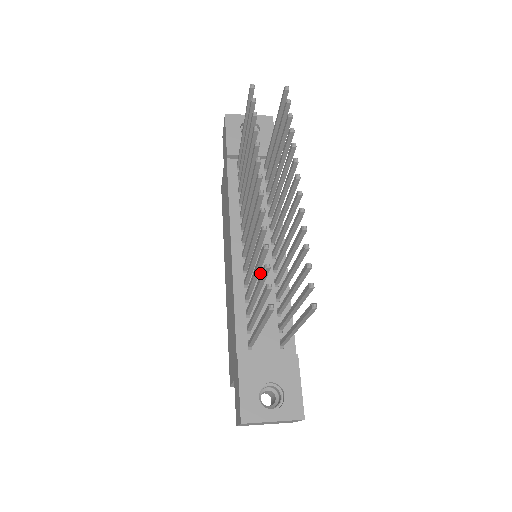
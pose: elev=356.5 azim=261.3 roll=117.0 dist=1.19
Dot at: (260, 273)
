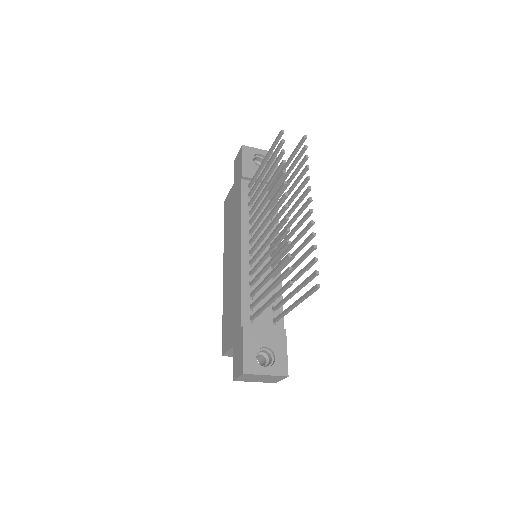
Dot at: (261, 268)
